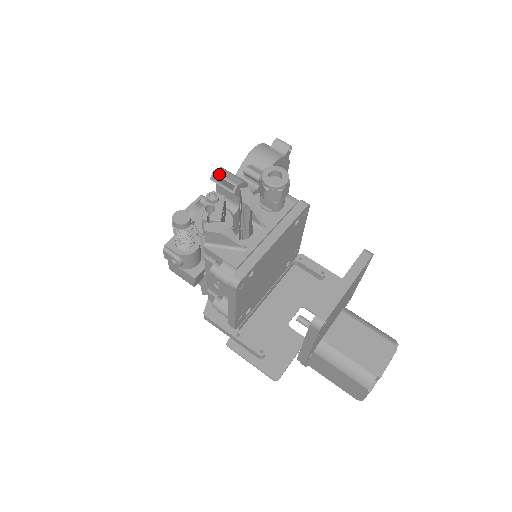
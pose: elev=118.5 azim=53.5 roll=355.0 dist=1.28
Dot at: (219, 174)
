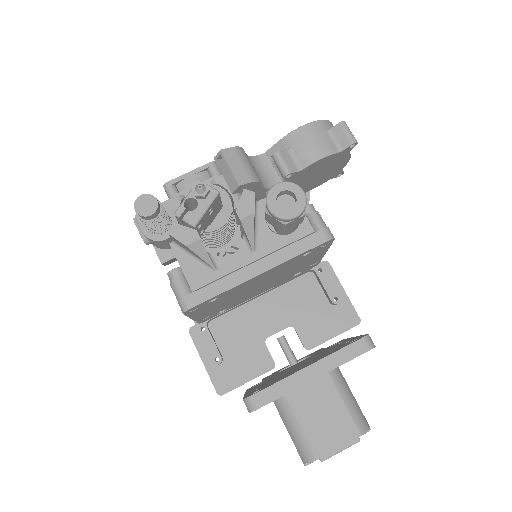
Dot at: (224, 159)
